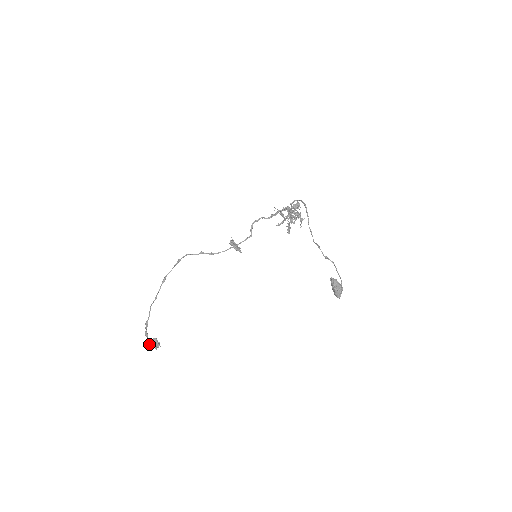
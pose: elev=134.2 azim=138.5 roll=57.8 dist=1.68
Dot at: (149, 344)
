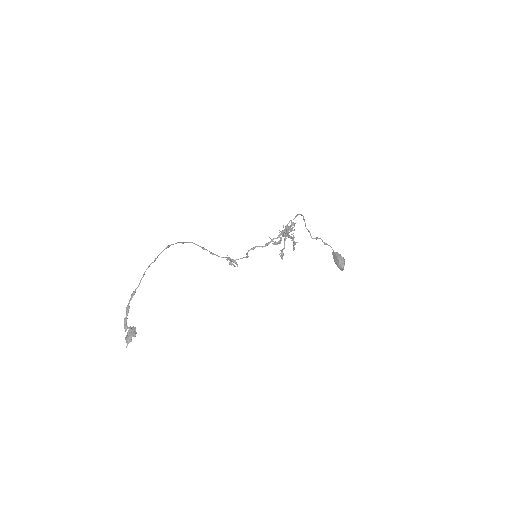
Dot at: (125, 325)
